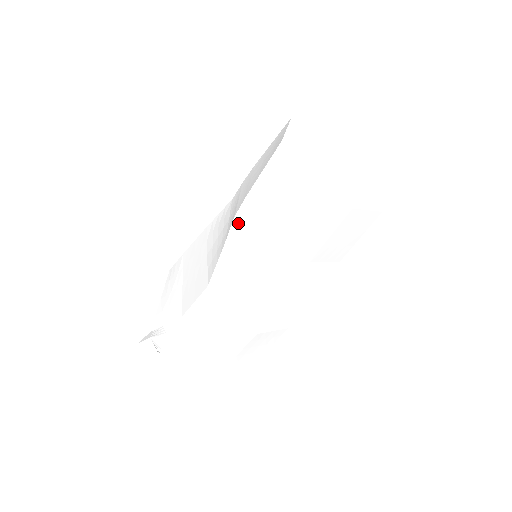
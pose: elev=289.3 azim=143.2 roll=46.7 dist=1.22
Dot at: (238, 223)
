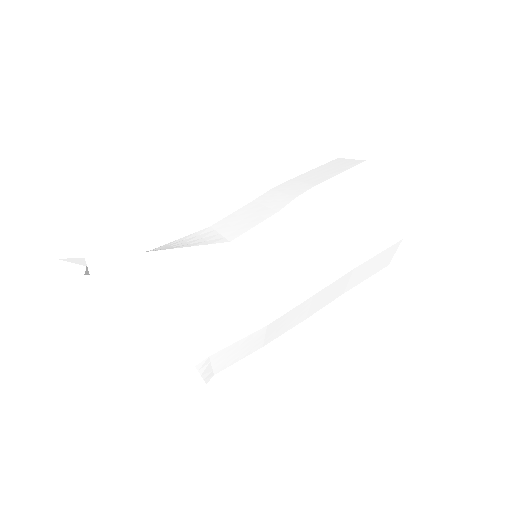
Dot at: (276, 189)
